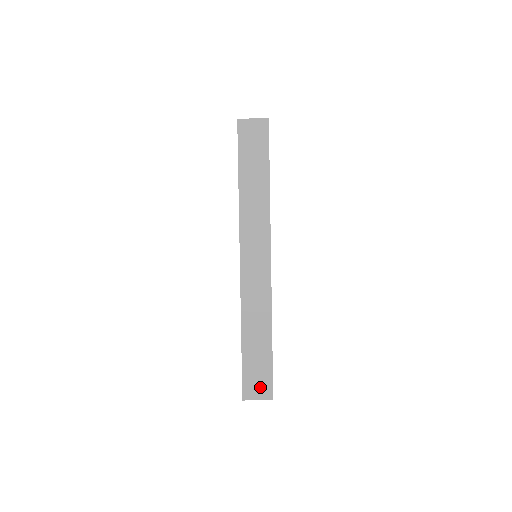
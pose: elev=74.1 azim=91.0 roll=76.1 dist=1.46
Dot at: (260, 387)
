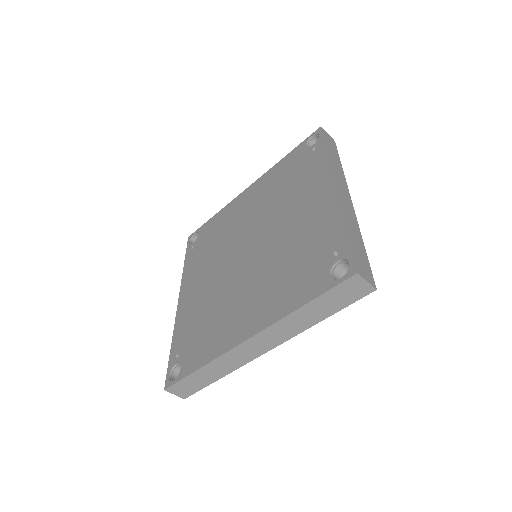
Dot at: (183, 391)
